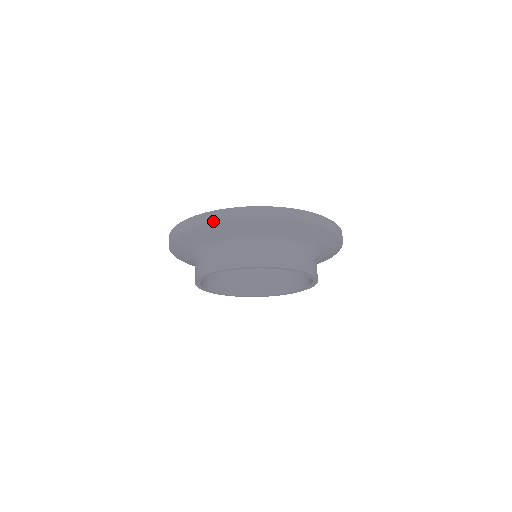
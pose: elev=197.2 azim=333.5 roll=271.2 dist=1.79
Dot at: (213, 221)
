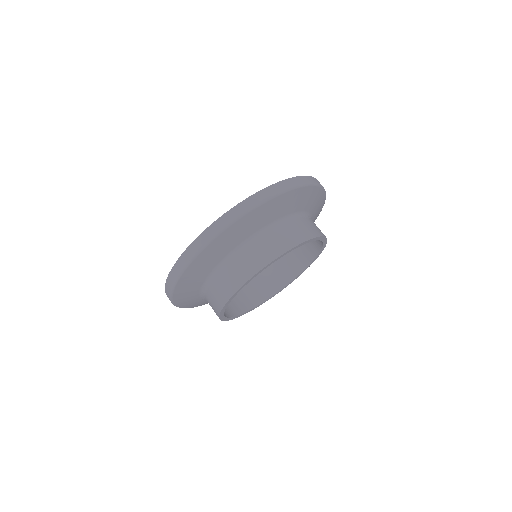
Dot at: (280, 193)
